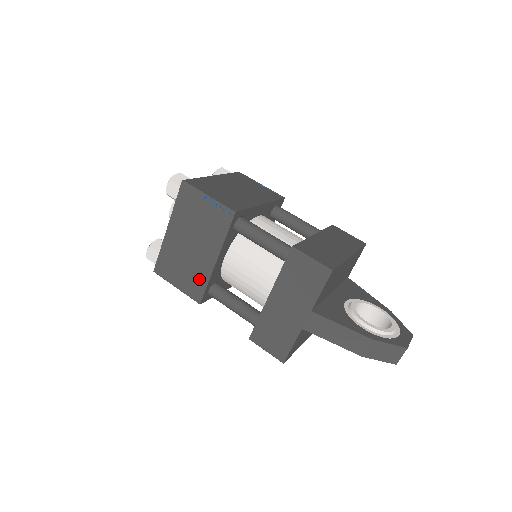
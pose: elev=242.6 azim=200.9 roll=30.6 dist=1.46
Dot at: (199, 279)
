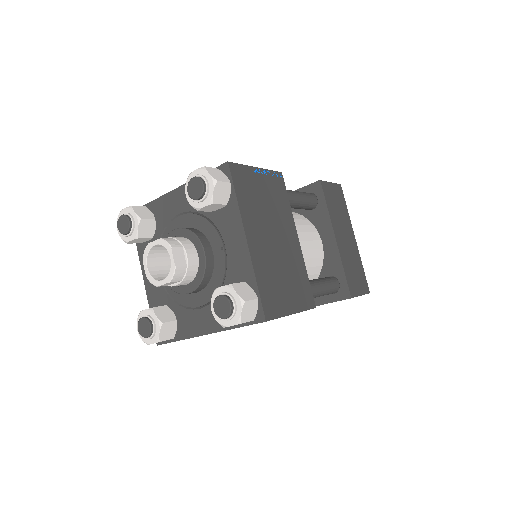
Dot at: occluded
